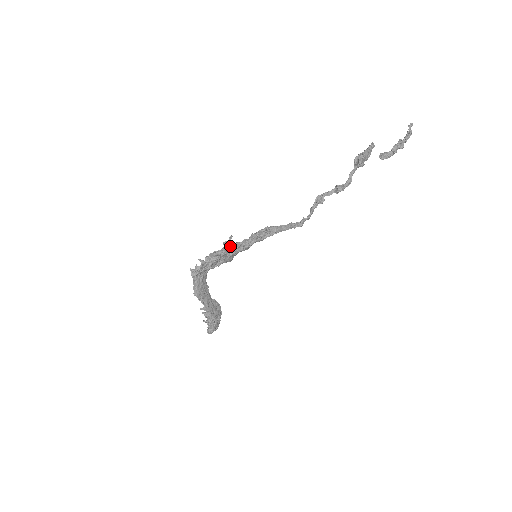
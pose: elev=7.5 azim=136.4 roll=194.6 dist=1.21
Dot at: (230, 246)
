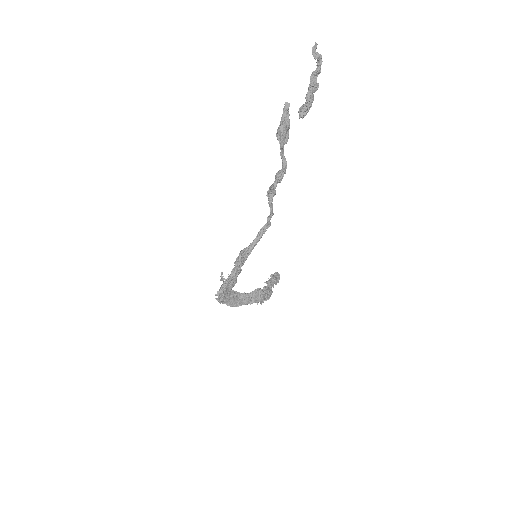
Dot at: (225, 284)
